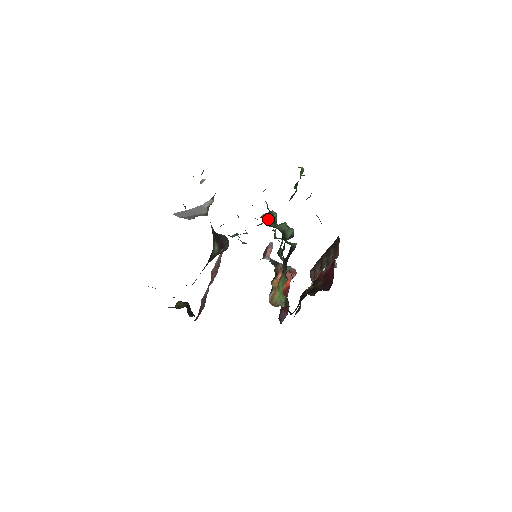
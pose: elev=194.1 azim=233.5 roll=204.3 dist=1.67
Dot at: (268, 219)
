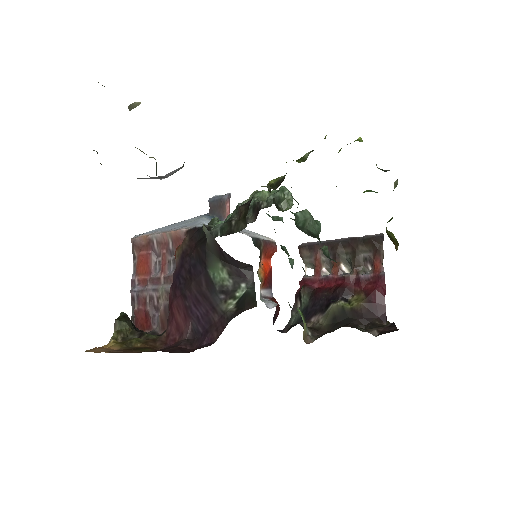
Dot at: occluded
